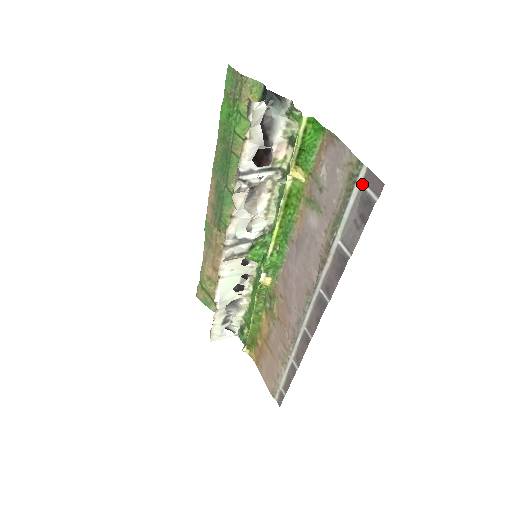
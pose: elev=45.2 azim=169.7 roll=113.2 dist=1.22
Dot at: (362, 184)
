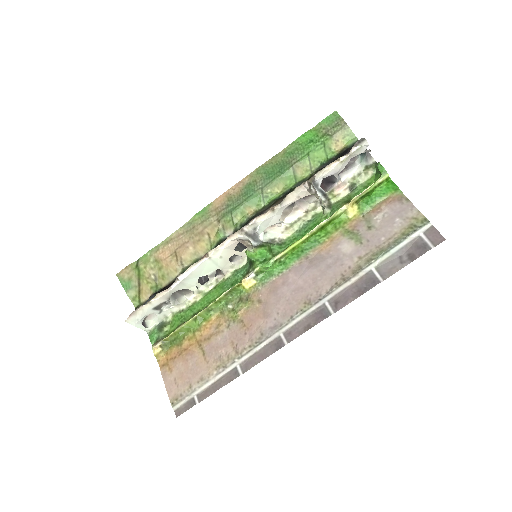
Dot at: (421, 234)
